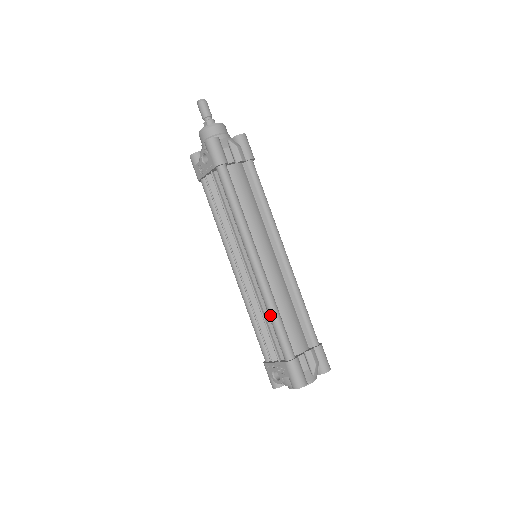
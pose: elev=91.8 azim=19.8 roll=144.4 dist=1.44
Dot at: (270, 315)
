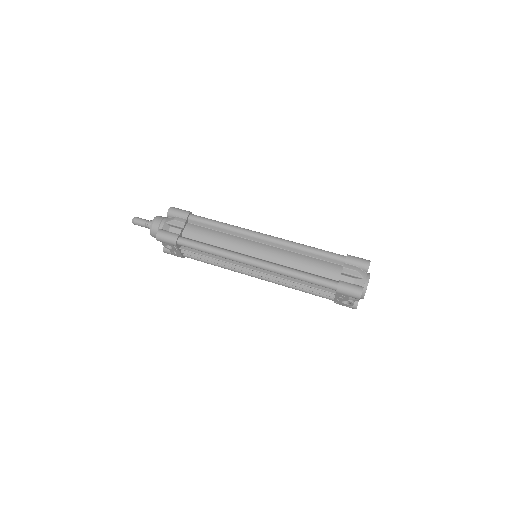
Dot at: occluded
